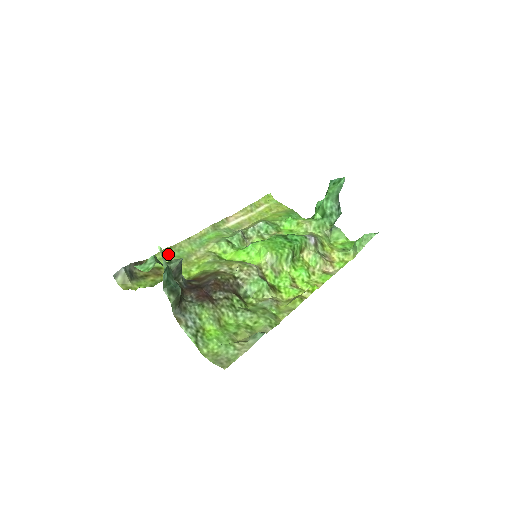
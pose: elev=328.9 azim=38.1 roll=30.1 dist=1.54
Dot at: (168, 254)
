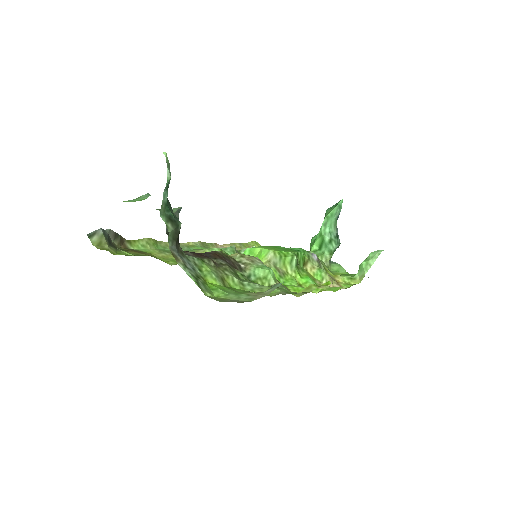
Dot at: (152, 245)
